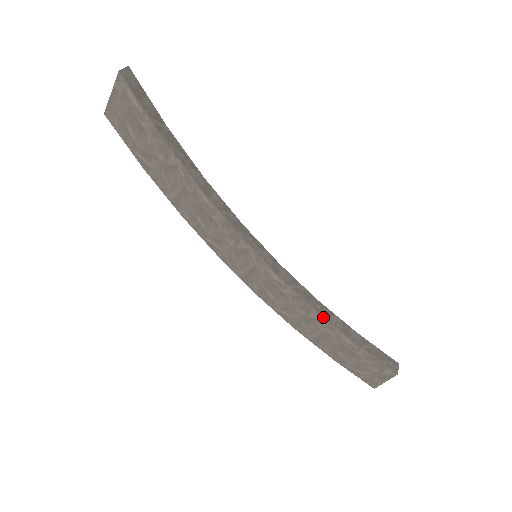
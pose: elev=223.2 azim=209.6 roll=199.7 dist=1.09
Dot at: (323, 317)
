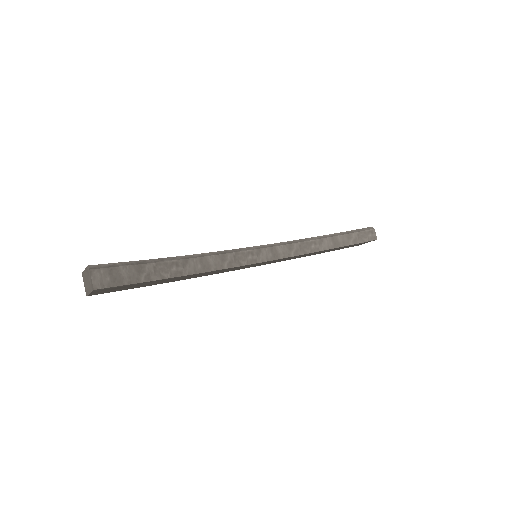
Dot at: (319, 251)
